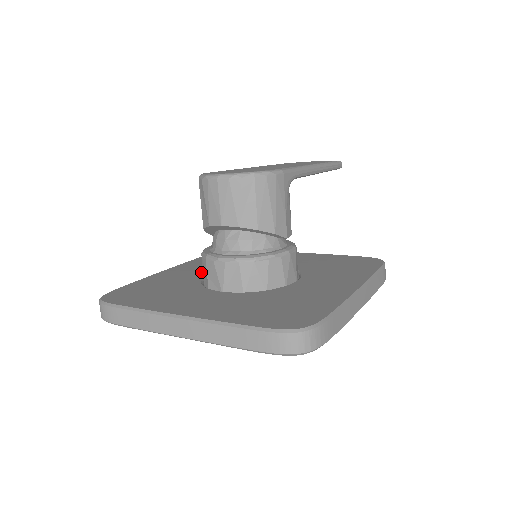
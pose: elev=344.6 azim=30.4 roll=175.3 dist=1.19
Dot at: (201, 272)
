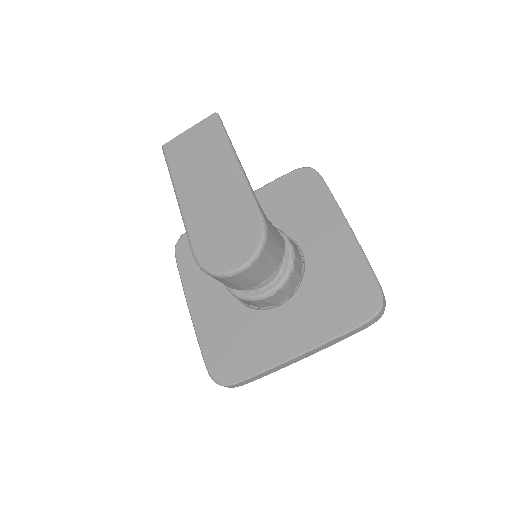
Dot at: (222, 293)
